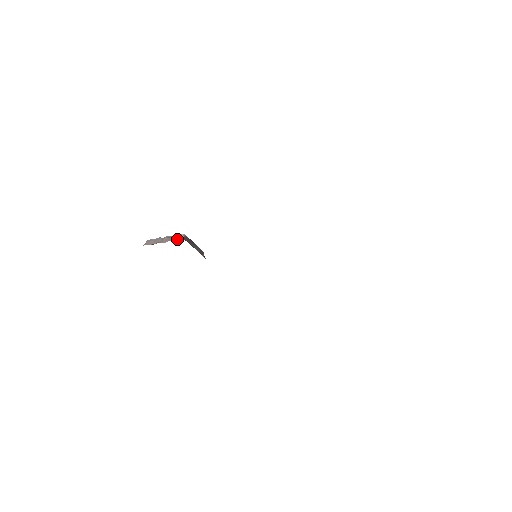
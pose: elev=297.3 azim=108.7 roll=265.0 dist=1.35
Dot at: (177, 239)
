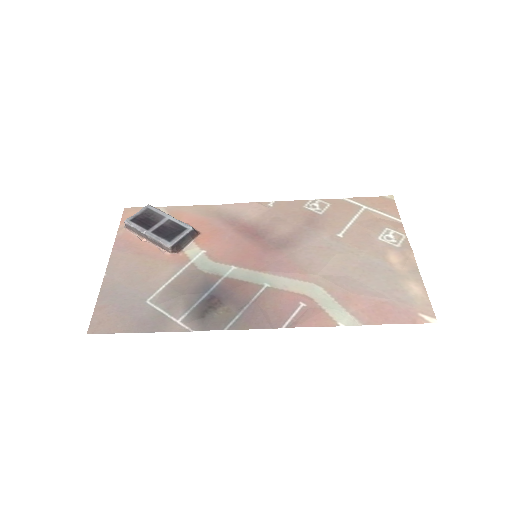
Dot at: (166, 250)
